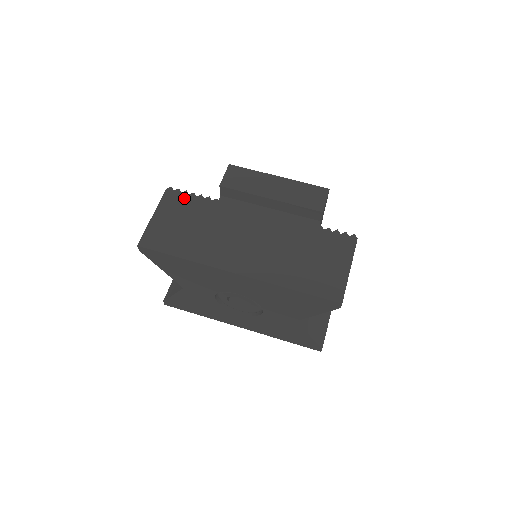
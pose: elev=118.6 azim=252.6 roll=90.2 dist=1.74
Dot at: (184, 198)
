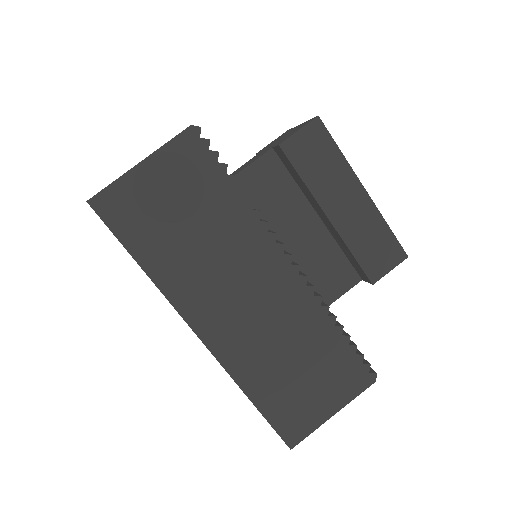
Dot at: (206, 164)
